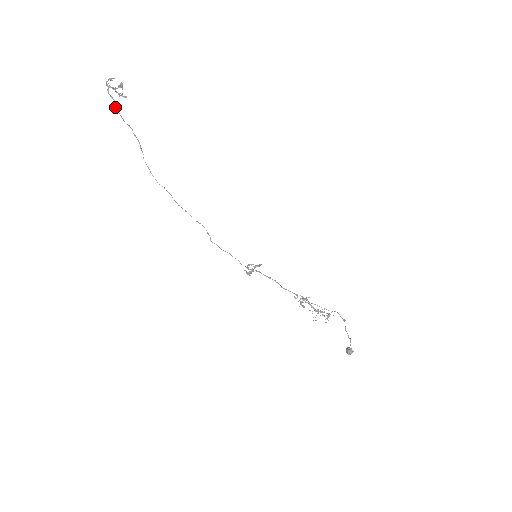
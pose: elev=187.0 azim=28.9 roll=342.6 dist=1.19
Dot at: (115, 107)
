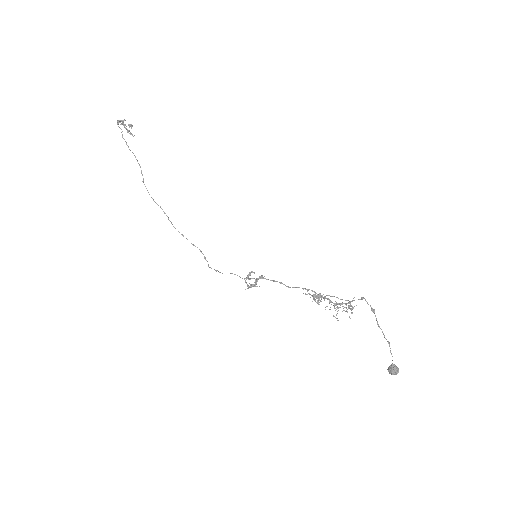
Dot at: (122, 135)
